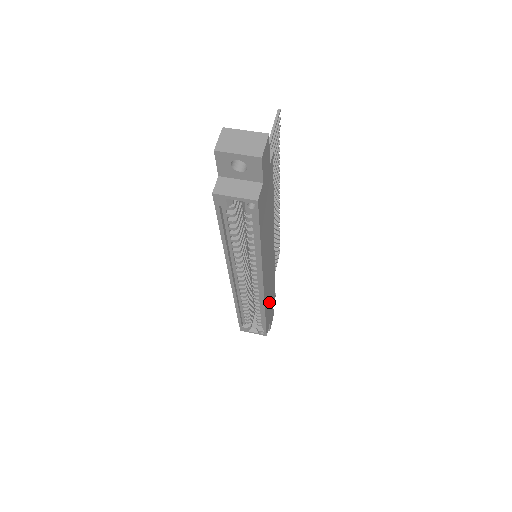
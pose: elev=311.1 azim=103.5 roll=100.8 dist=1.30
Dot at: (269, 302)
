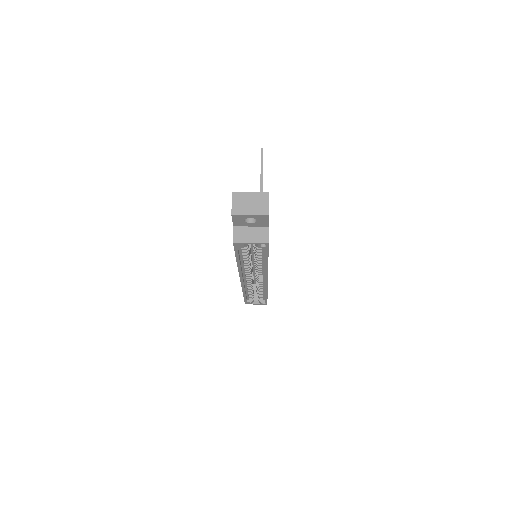
Dot at: occluded
